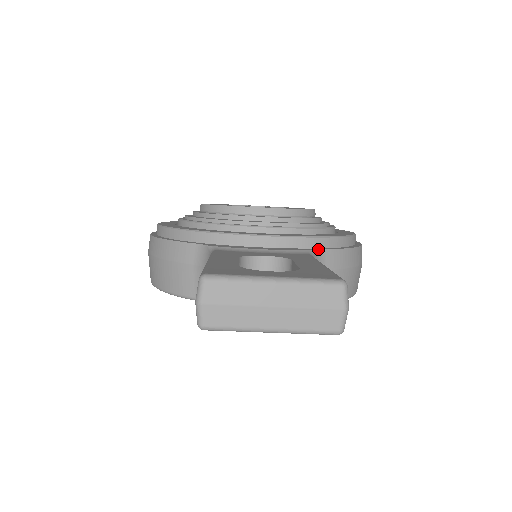
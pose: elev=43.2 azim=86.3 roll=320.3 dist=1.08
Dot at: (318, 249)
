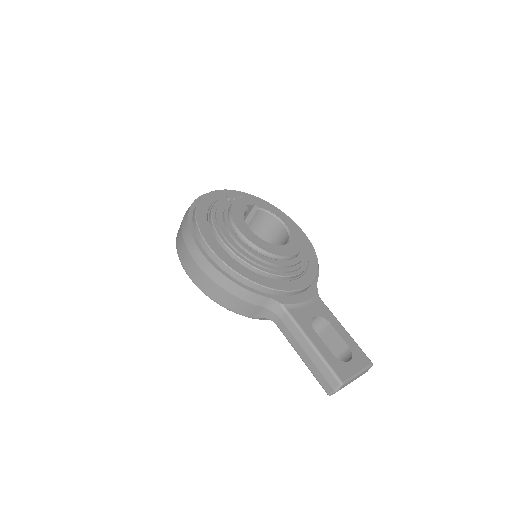
Dot at: (316, 285)
